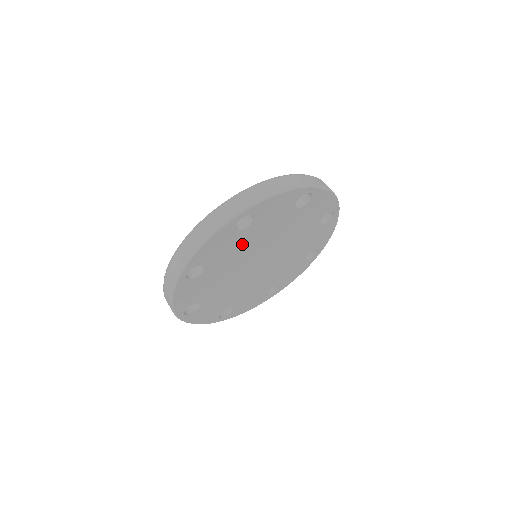
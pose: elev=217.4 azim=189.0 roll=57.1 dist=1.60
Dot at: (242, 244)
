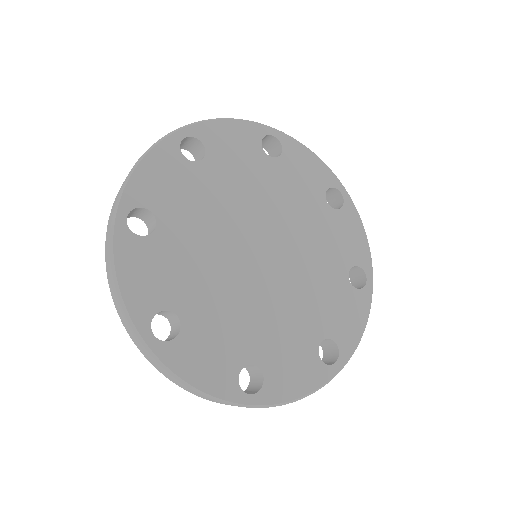
Dot at: (185, 248)
